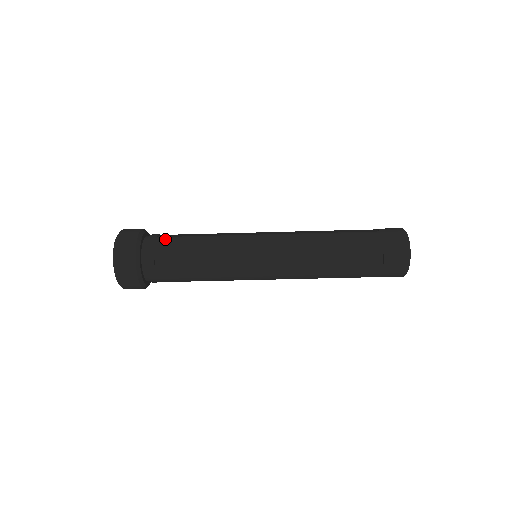
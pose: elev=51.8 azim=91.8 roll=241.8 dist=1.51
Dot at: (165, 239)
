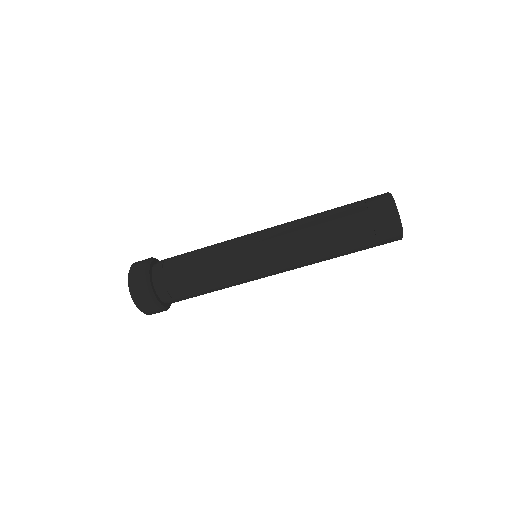
Dot at: (170, 272)
